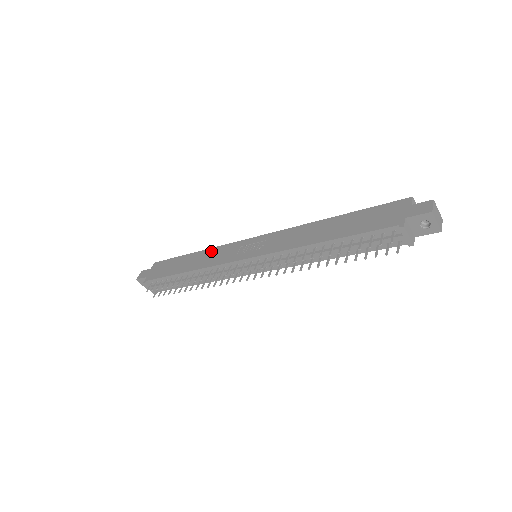
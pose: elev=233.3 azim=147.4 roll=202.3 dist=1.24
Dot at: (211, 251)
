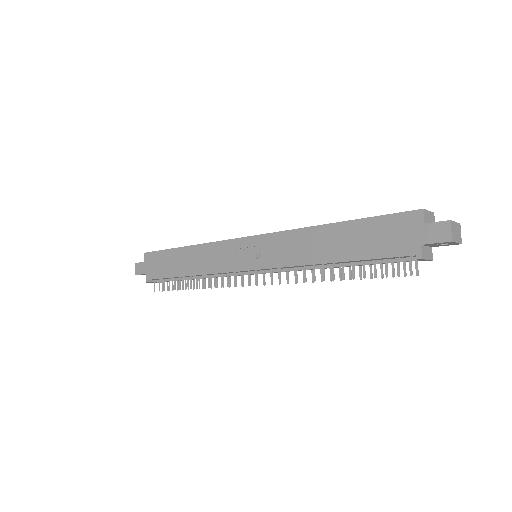
Dot at: (203, 249)
